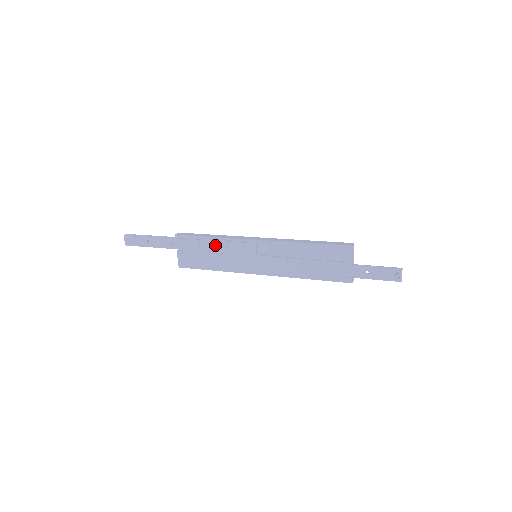
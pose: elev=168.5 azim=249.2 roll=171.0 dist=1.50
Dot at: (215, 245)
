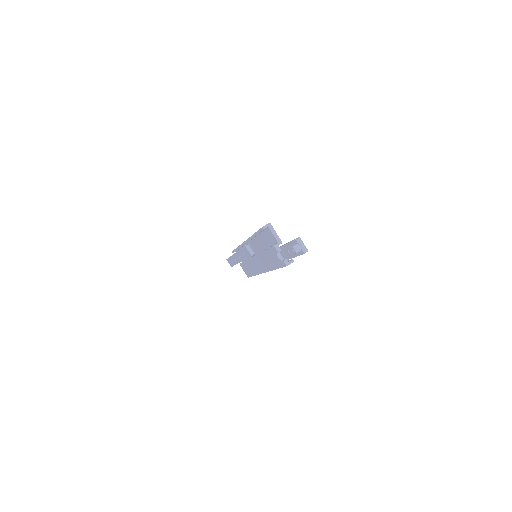
Dot at: (241, 254)
